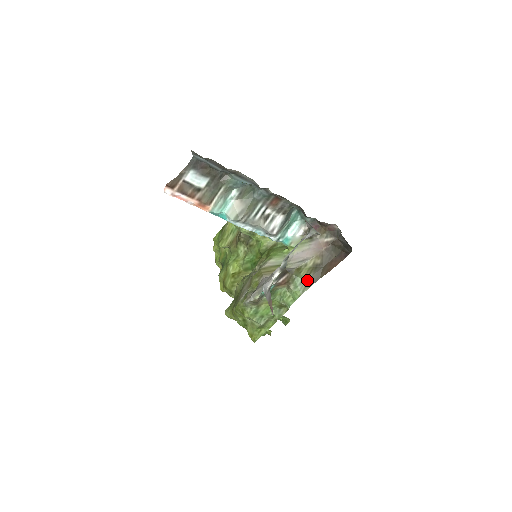
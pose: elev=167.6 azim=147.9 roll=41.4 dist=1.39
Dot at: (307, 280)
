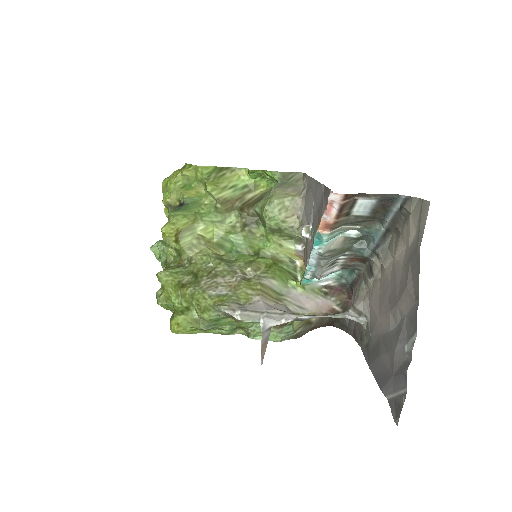
Dot at: (295, 333)
